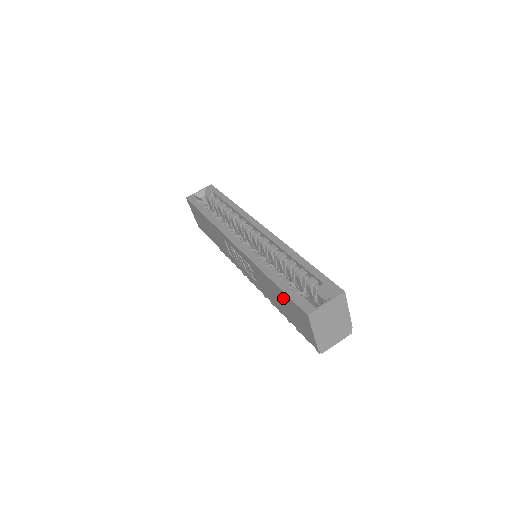
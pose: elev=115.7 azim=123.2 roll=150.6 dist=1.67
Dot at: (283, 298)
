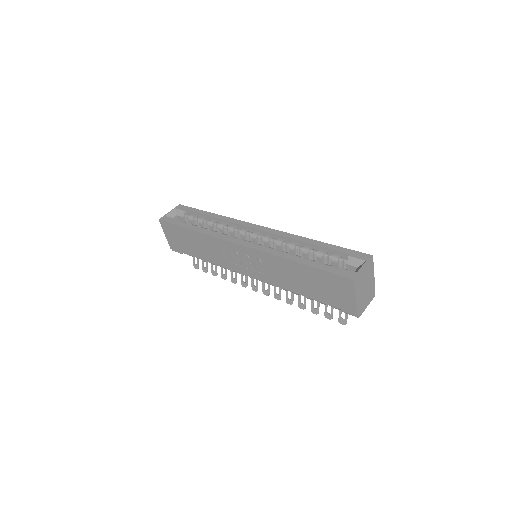
Dot at: (315, 276)
